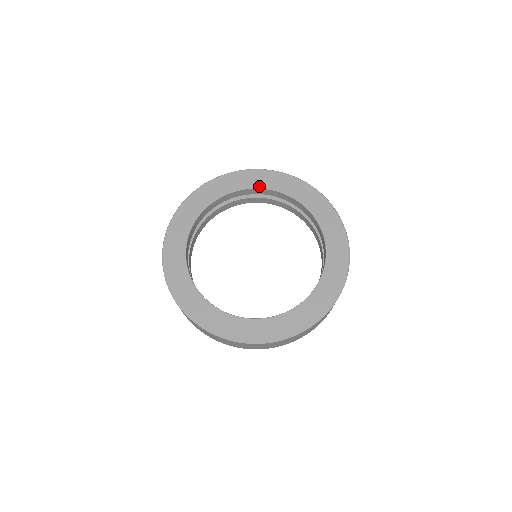
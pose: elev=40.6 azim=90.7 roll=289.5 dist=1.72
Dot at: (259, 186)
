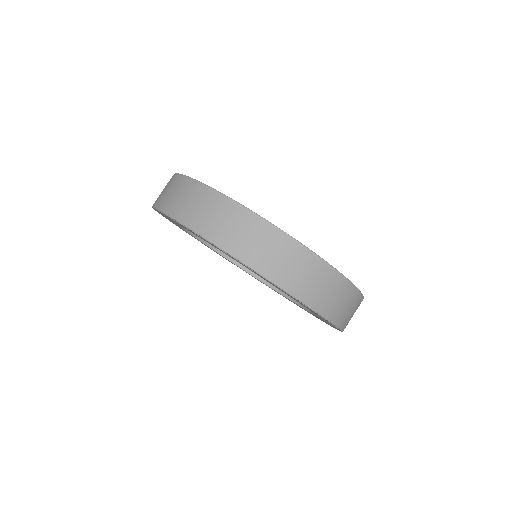
Dot at: occluded
